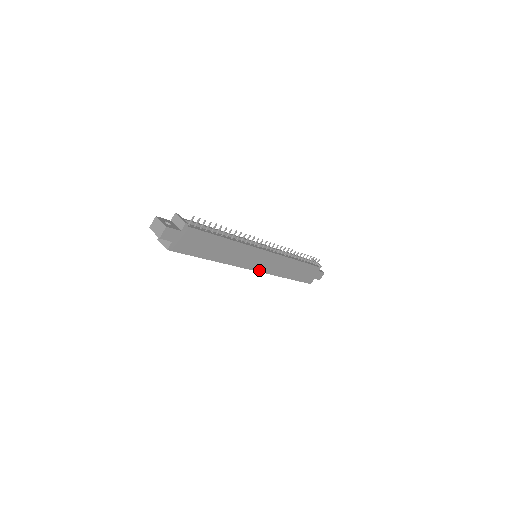
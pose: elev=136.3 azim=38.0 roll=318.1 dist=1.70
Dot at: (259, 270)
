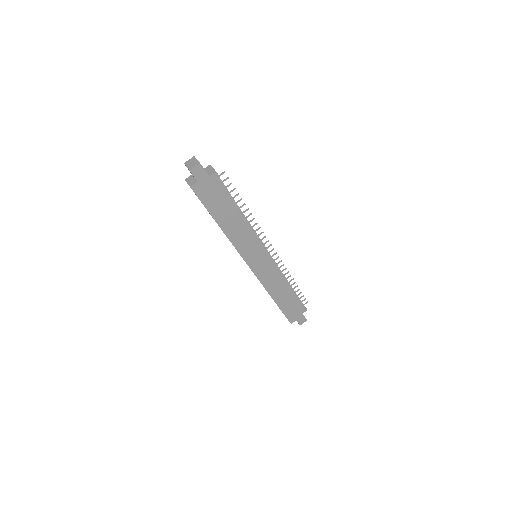
Dot at: (253, 270)
